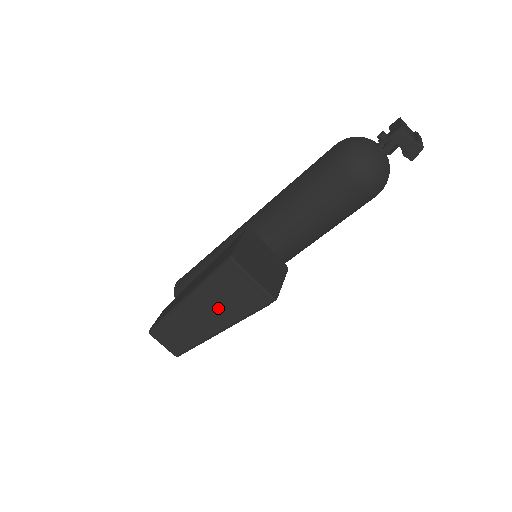
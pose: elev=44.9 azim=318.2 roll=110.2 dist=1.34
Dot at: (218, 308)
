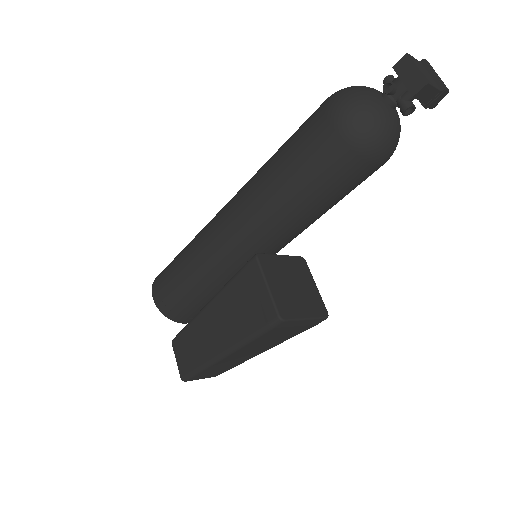
Dot at: (264, 345)
